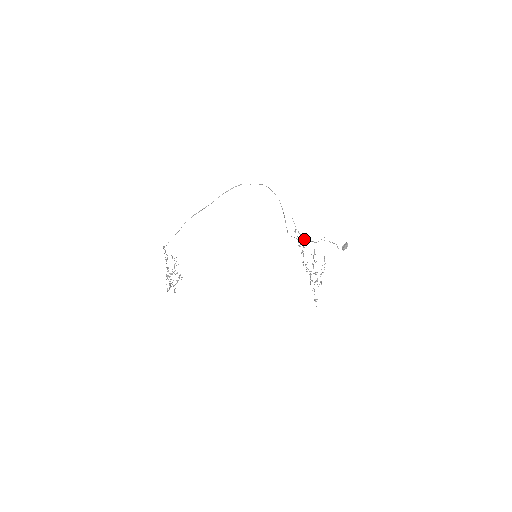
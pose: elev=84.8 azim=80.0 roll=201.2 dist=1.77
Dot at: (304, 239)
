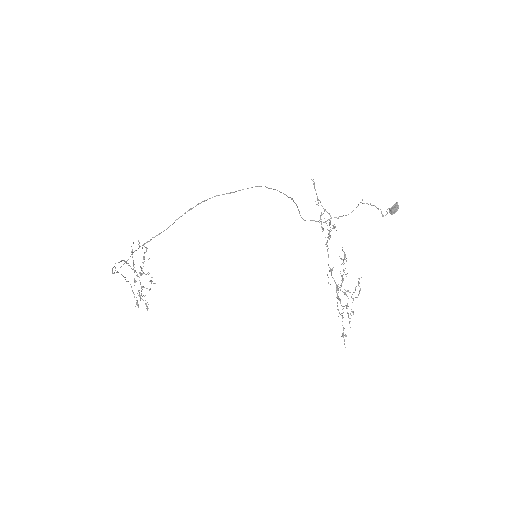
Dot at: (329, 224)
